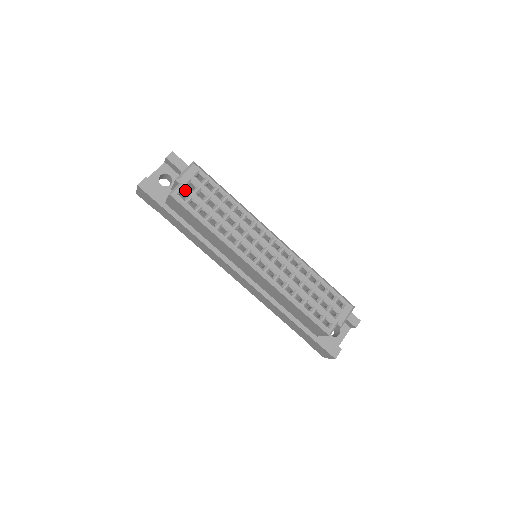
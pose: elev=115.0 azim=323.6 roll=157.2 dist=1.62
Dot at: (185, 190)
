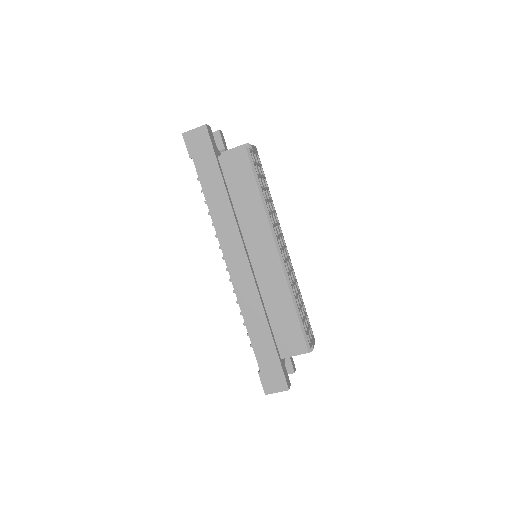
Dot at: (253, 155)
